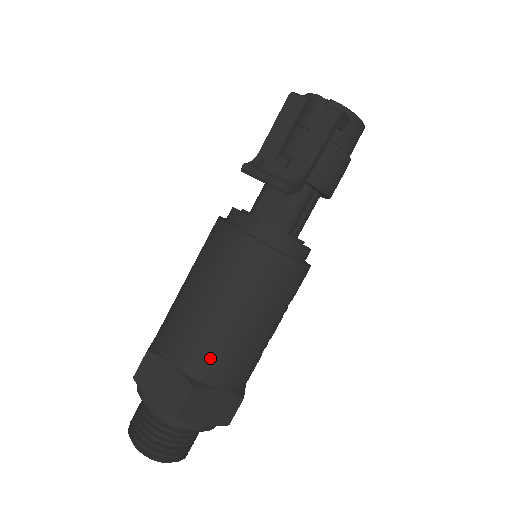
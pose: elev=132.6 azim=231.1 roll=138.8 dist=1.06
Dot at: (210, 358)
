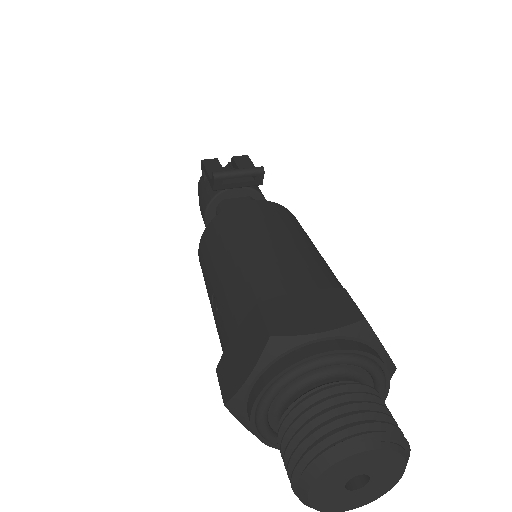
Dot at: (325, 274)
